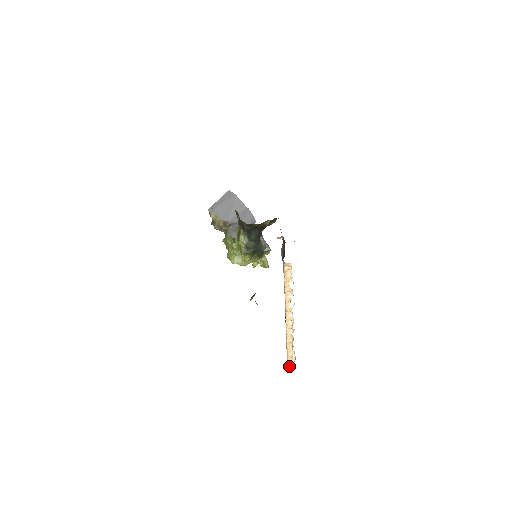
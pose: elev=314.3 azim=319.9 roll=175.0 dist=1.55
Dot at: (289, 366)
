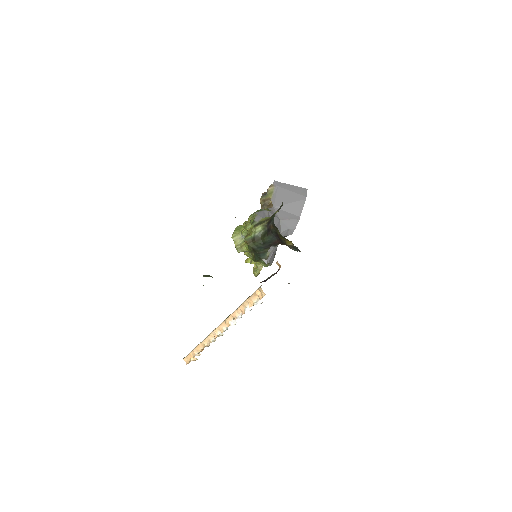
Dot at: (187, 358)
